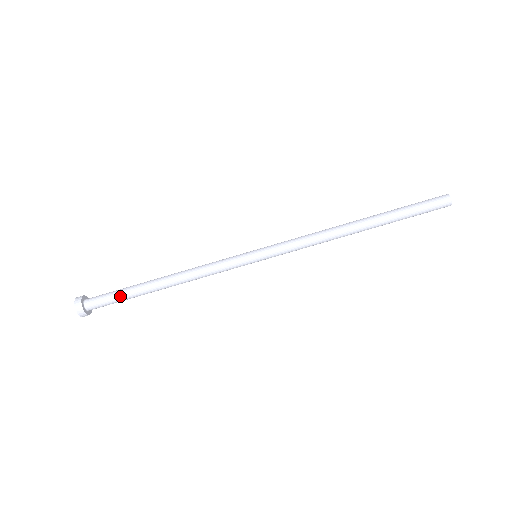
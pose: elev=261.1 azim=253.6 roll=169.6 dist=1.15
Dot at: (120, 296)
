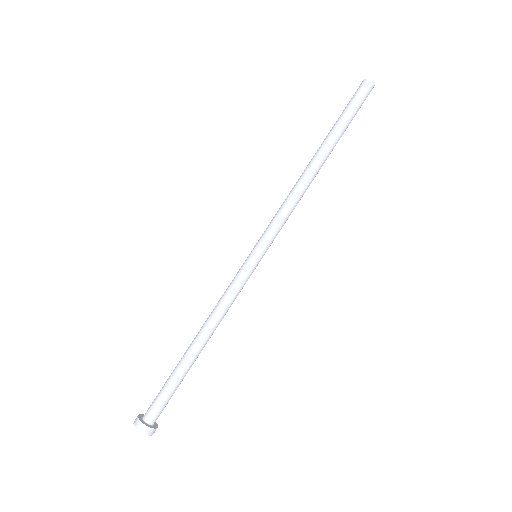
Dot at: (175, 389)
